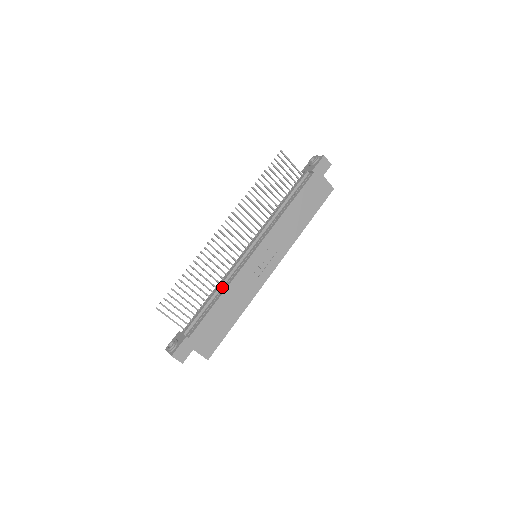
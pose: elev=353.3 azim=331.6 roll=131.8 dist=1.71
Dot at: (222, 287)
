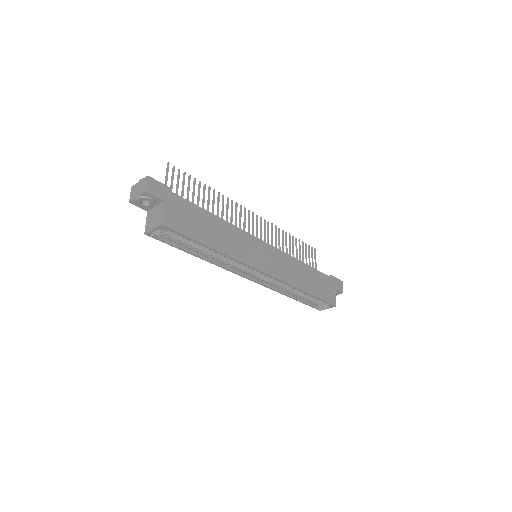
Dot at: occluded
